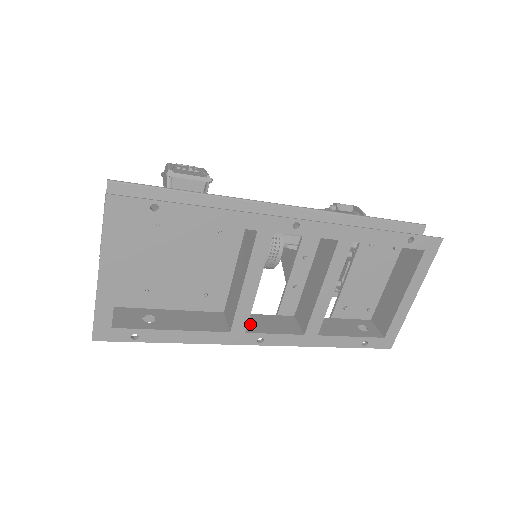
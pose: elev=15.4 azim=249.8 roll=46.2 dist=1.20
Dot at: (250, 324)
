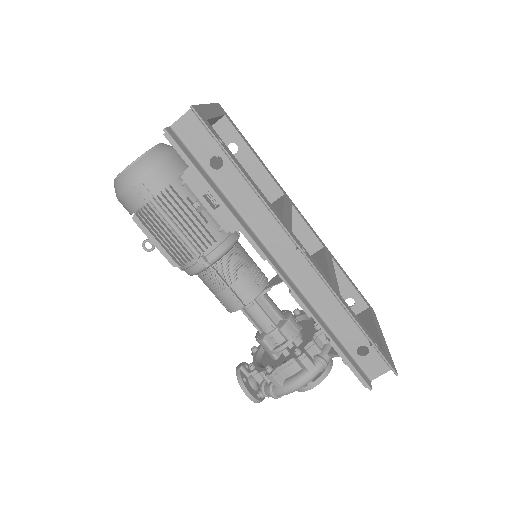
Dot at: (285, 247)
